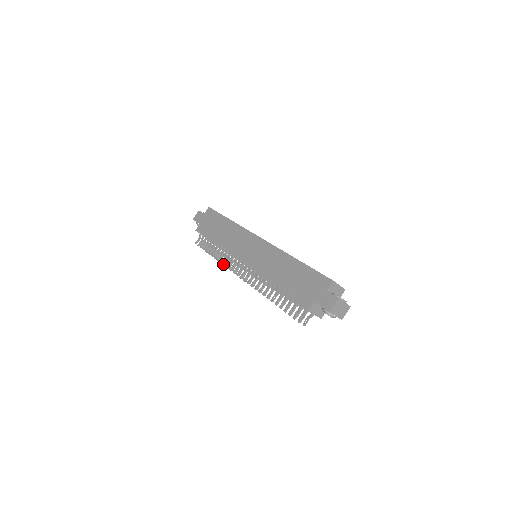
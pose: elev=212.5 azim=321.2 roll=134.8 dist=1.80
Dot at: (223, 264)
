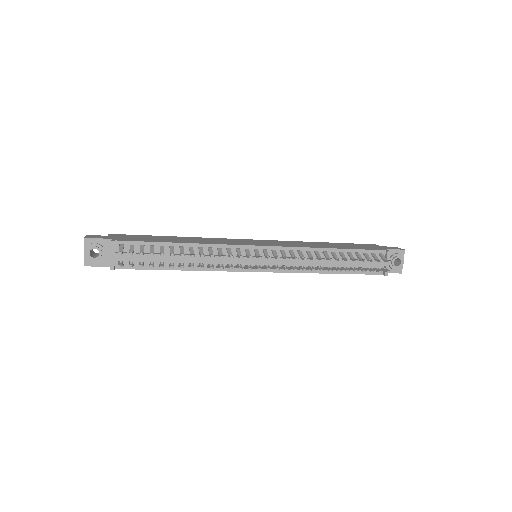
Dot at: (221, 255)
